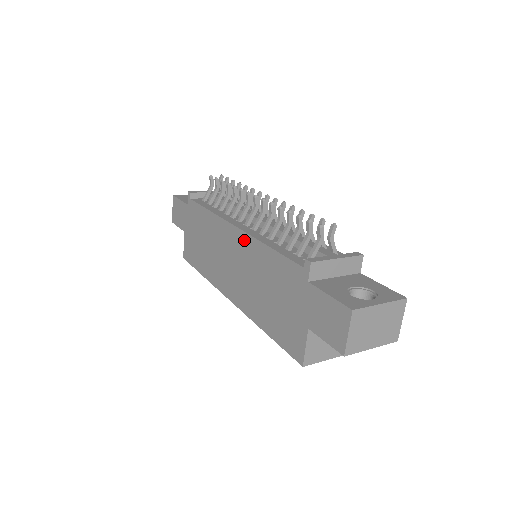
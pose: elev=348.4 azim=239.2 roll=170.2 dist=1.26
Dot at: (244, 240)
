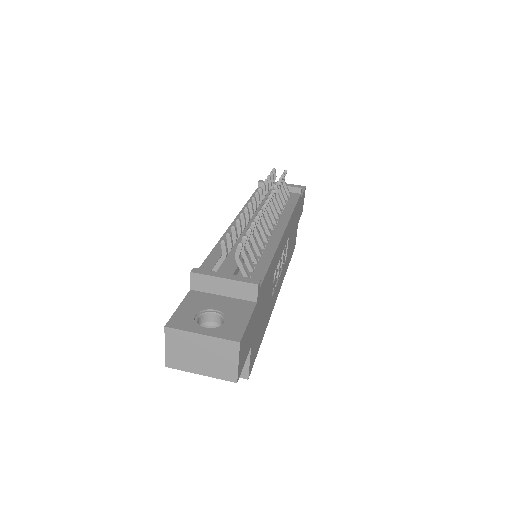
Dot at: occluded
